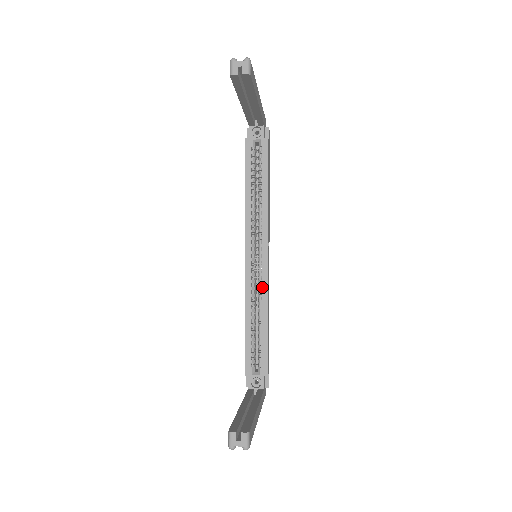
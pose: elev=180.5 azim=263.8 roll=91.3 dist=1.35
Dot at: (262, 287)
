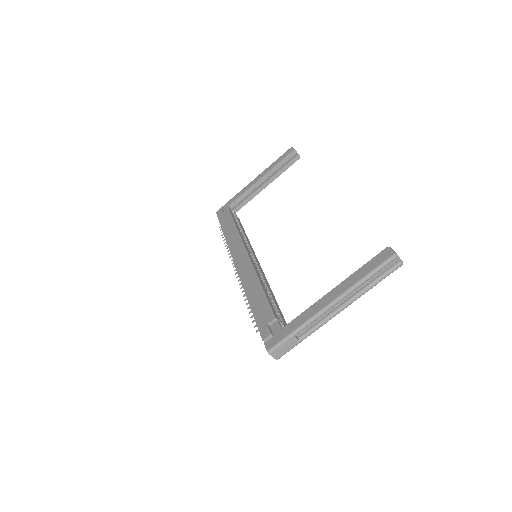
Dot at: (263, 275)
